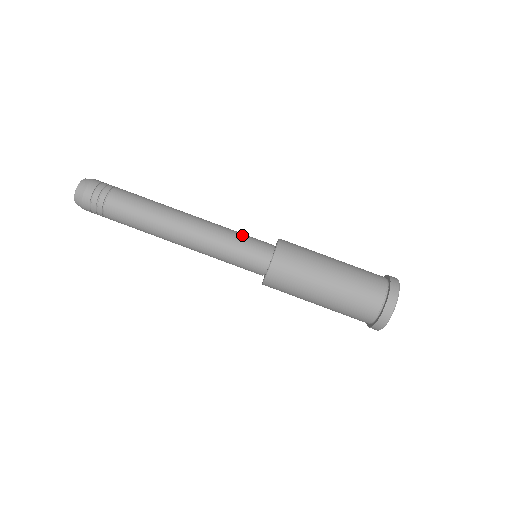
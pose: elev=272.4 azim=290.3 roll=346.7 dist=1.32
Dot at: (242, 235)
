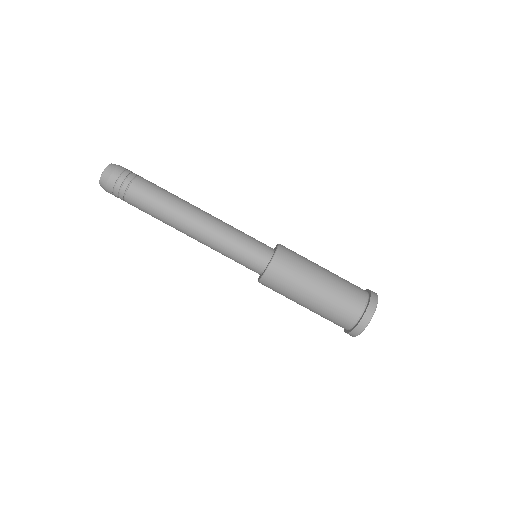
Dot at: (247, 235)
